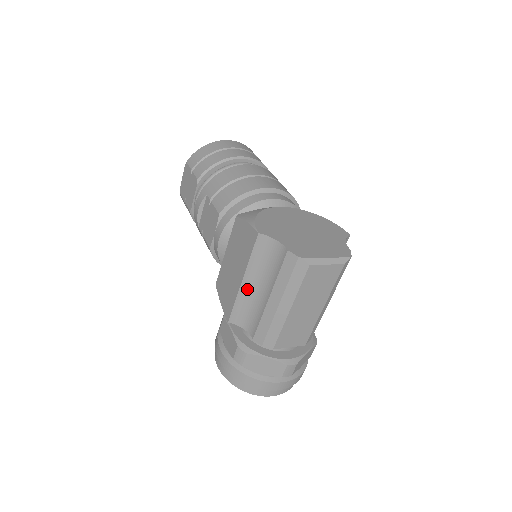
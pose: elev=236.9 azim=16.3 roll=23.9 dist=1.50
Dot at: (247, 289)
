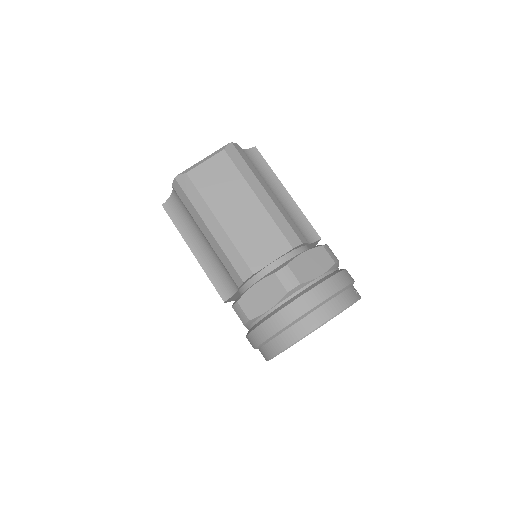
Dot at: (202, 255)
